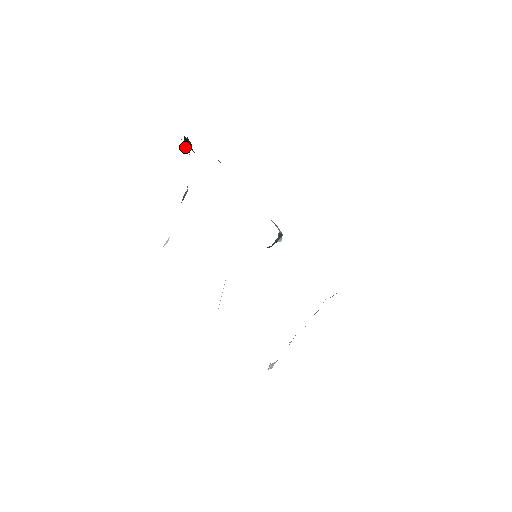
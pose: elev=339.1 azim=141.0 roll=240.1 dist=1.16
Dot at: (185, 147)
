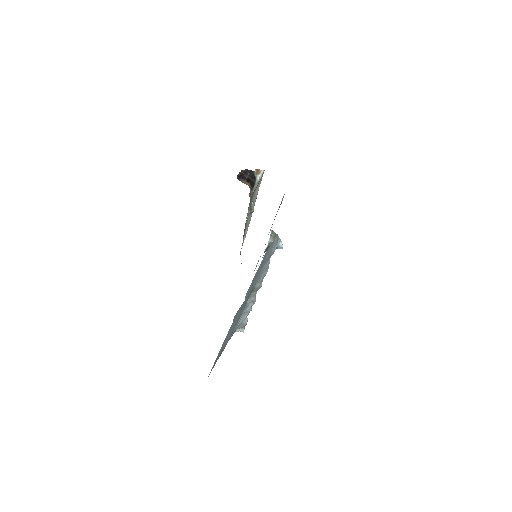
Dot at: (259, 174)
